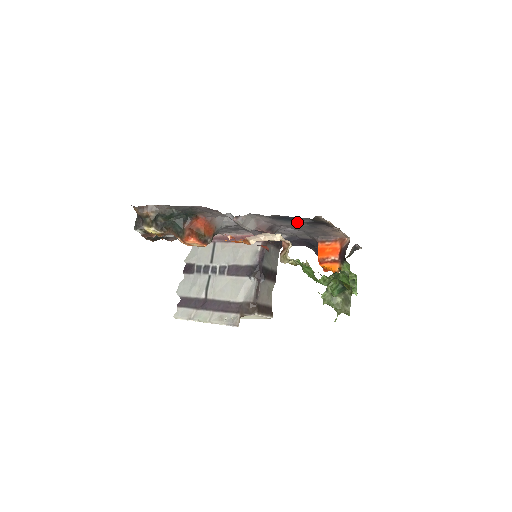
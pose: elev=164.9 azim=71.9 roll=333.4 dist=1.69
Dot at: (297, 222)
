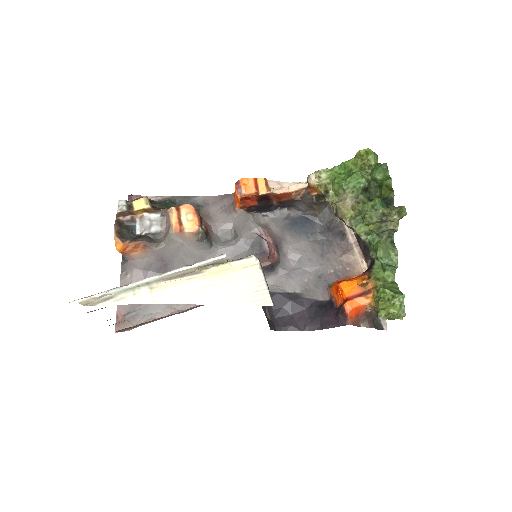
Dot at: (310, 234)
